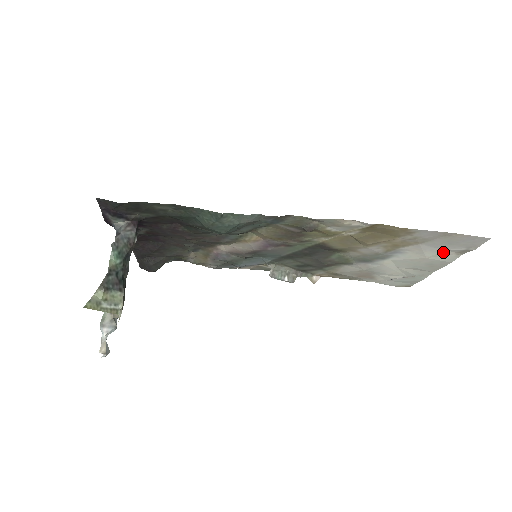
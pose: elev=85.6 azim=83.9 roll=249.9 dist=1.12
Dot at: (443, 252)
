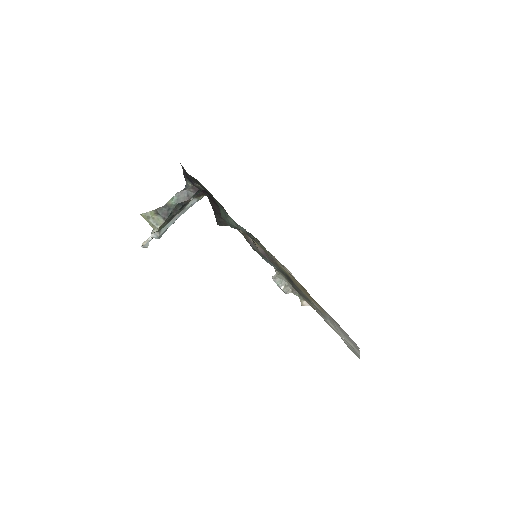
Dot at: (347, 339)
